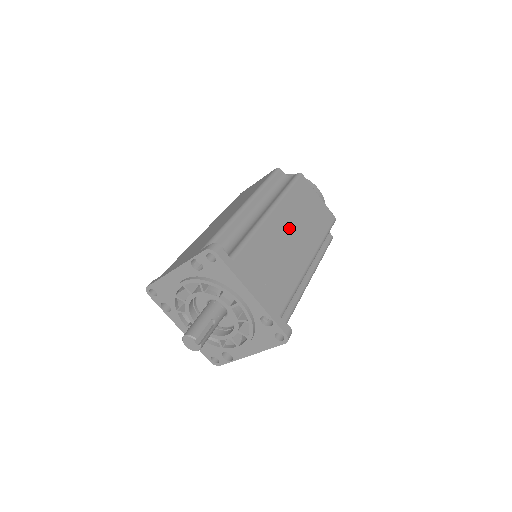
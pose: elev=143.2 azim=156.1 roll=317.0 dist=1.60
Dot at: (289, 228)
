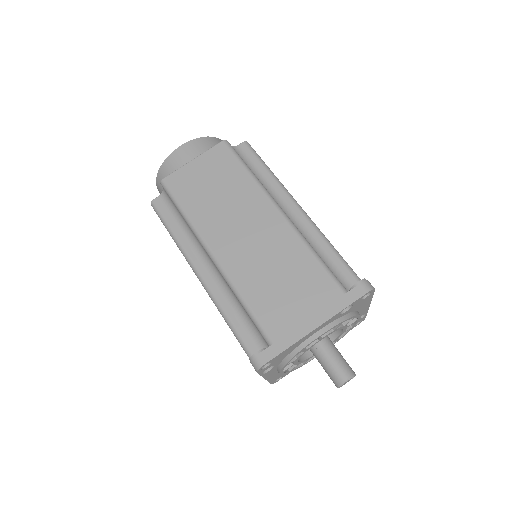
Dot at: occluded
